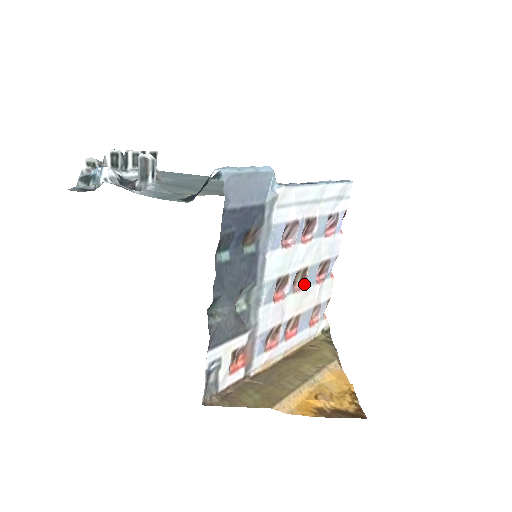
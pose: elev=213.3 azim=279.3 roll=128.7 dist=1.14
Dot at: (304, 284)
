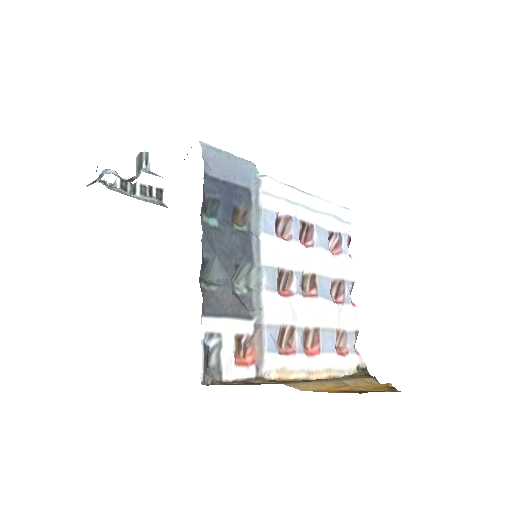
Dot at: (315, 293)
